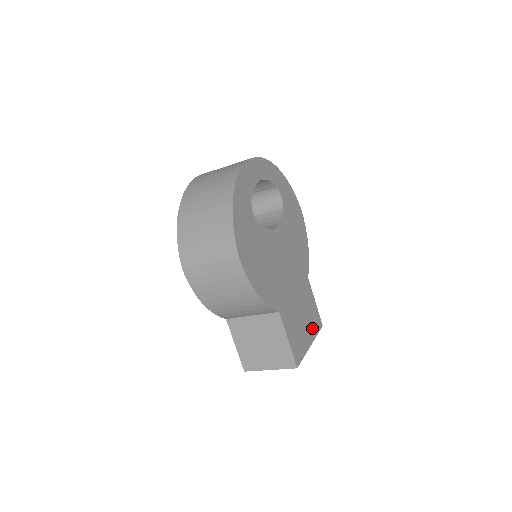
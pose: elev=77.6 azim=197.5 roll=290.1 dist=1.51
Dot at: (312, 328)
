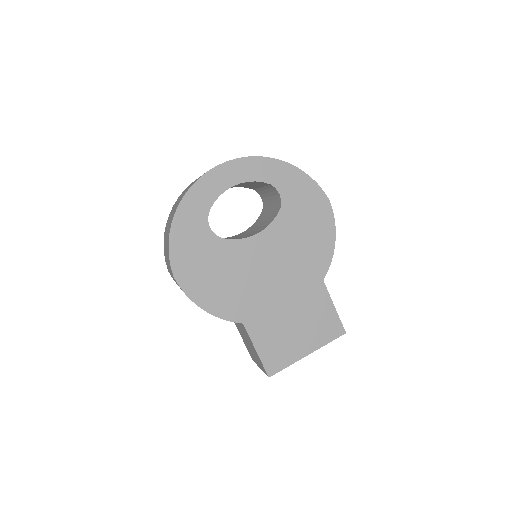
Dot at: (317, 336)
